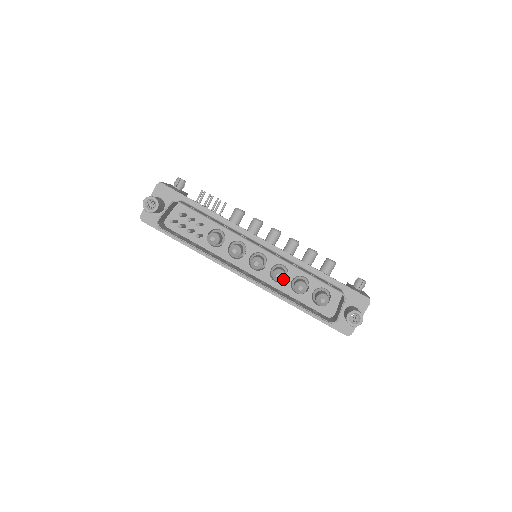
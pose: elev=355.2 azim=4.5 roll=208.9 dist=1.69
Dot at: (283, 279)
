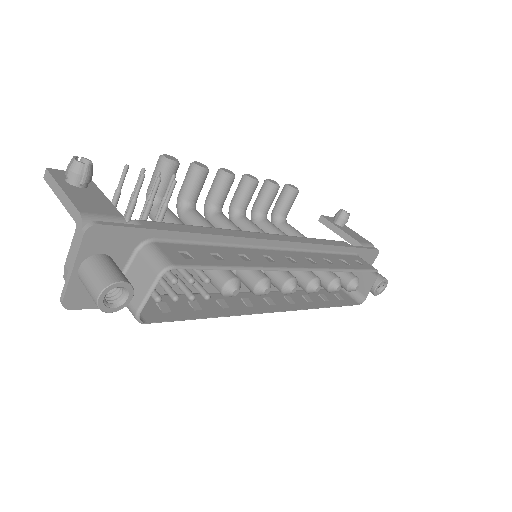
Dot at: occluded
